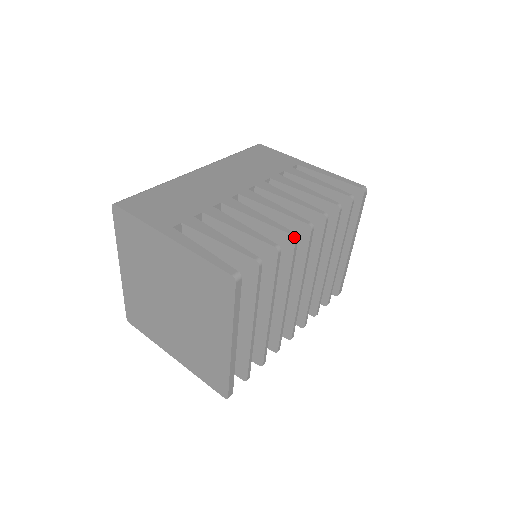
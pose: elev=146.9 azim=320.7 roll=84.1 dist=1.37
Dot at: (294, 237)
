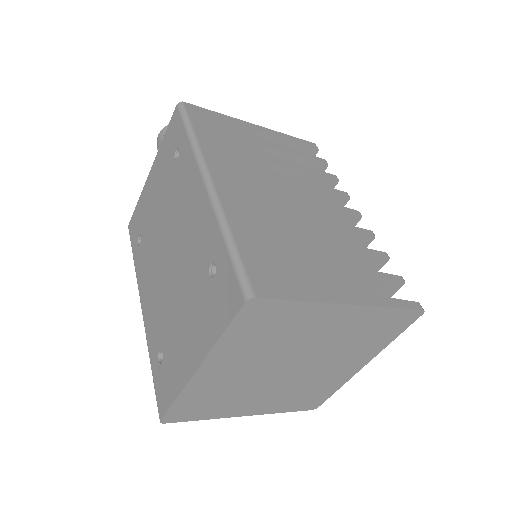
Dot at: occluded
